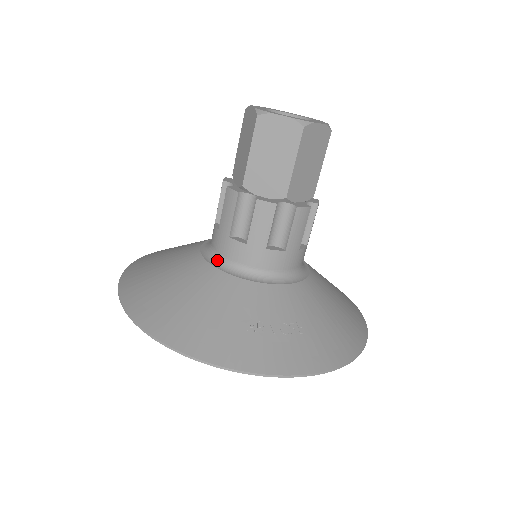
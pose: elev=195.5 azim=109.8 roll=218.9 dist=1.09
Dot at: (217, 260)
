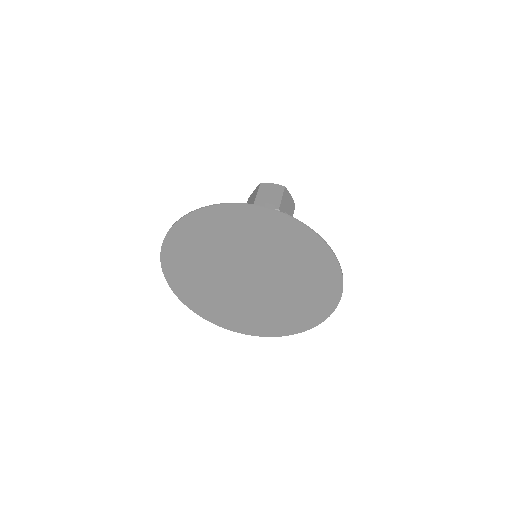
Dot at: occluded
